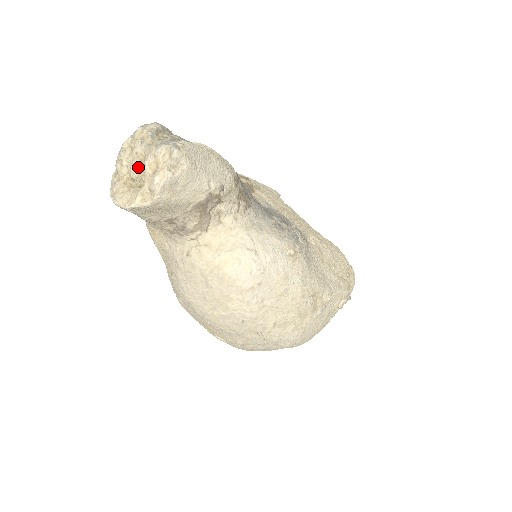
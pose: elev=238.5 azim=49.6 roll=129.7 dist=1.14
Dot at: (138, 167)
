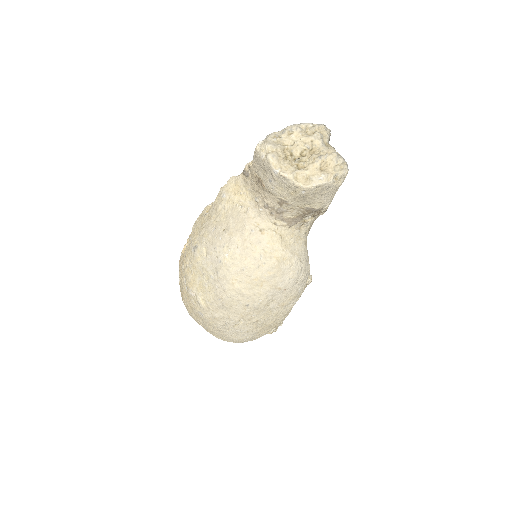
Dot at: (304, 151)
